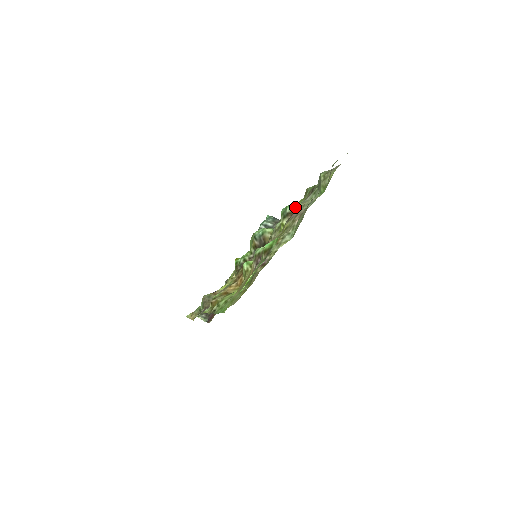
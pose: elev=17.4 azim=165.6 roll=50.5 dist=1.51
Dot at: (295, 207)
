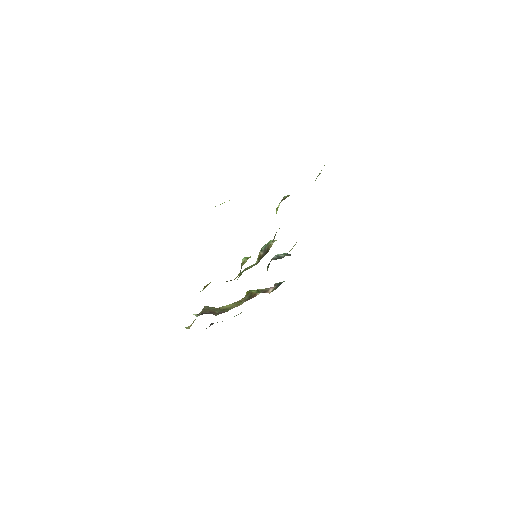
Dot at: occluded
